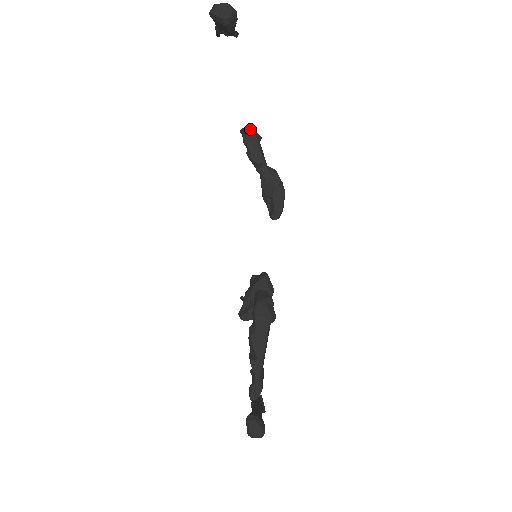
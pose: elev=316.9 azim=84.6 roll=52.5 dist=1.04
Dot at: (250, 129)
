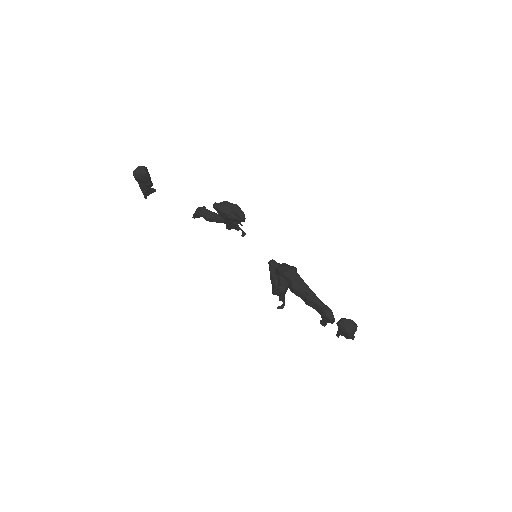
Dot at: (196, 209)
